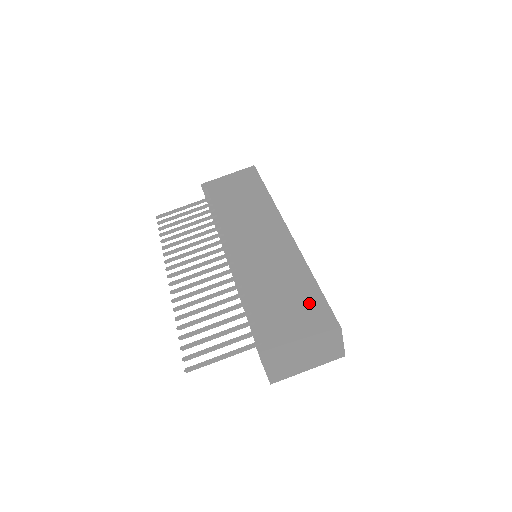
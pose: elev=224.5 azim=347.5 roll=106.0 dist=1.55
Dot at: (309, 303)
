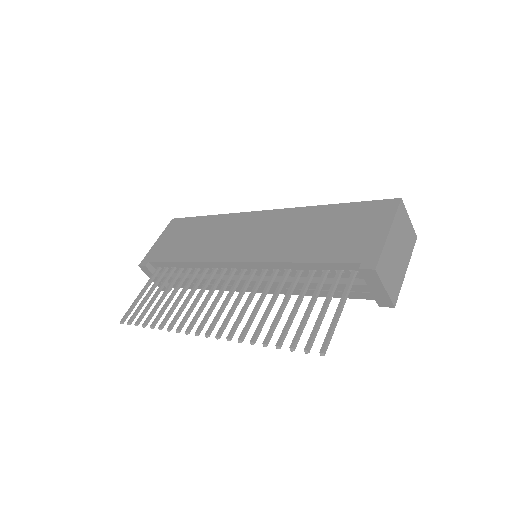
Dot at: (353, 214)
